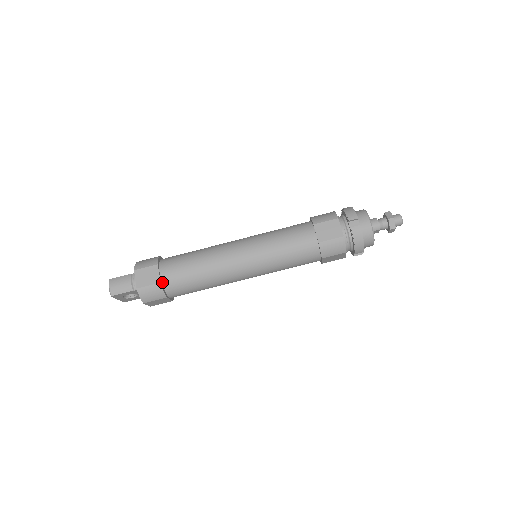
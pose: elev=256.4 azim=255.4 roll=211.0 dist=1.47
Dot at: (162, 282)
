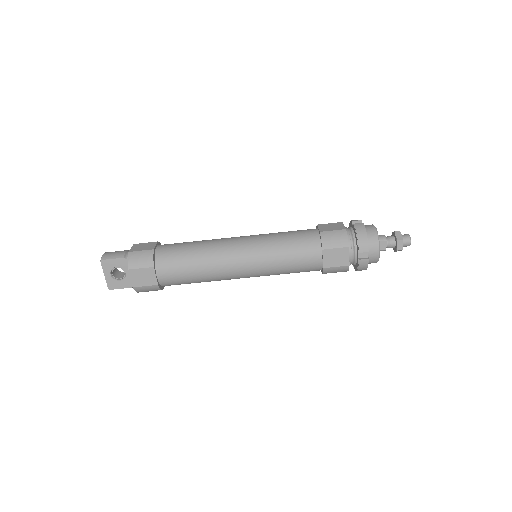
Dot at: (155, 252)
